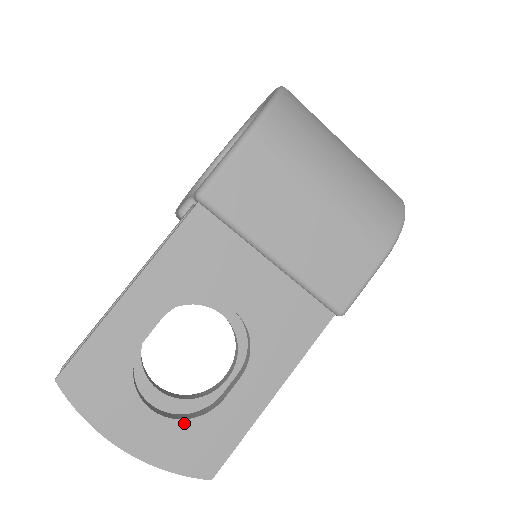
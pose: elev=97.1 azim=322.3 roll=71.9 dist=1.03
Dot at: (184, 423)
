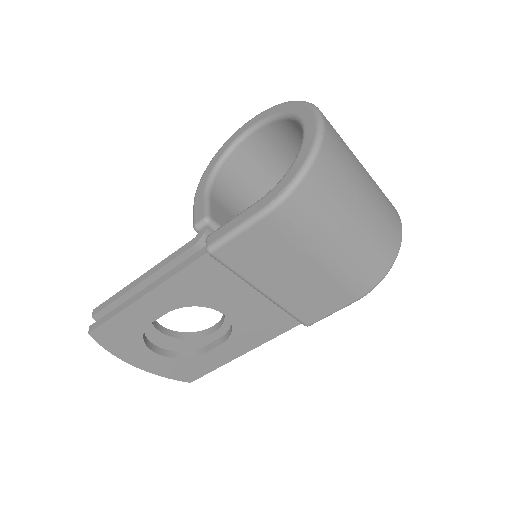
Dot at: (176, 360)
